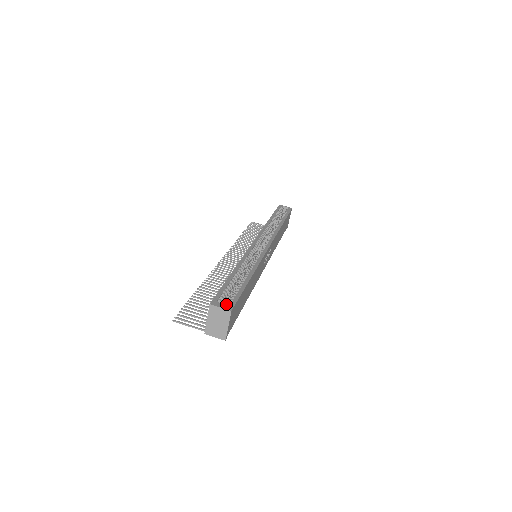
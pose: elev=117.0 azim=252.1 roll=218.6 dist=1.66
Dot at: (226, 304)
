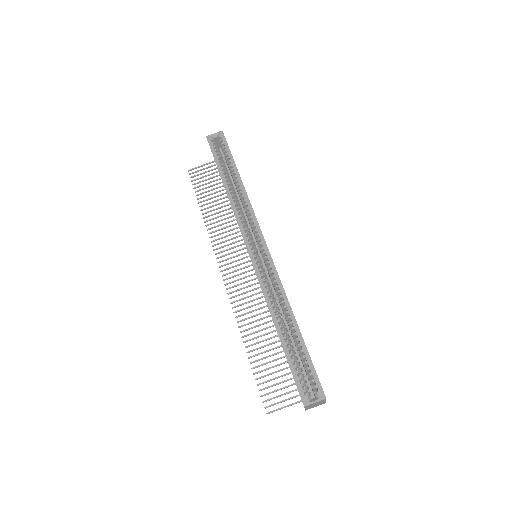
Dot at: (313, 389)
